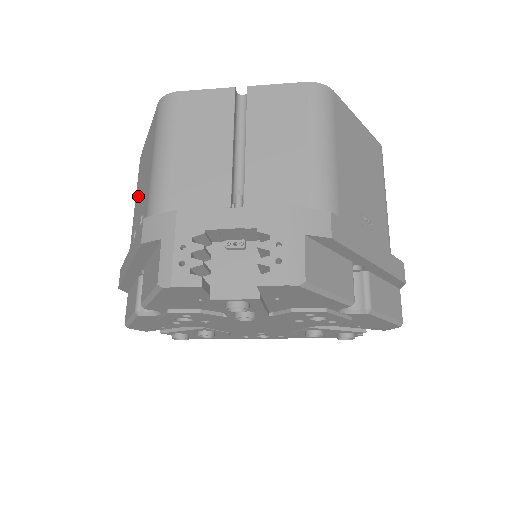
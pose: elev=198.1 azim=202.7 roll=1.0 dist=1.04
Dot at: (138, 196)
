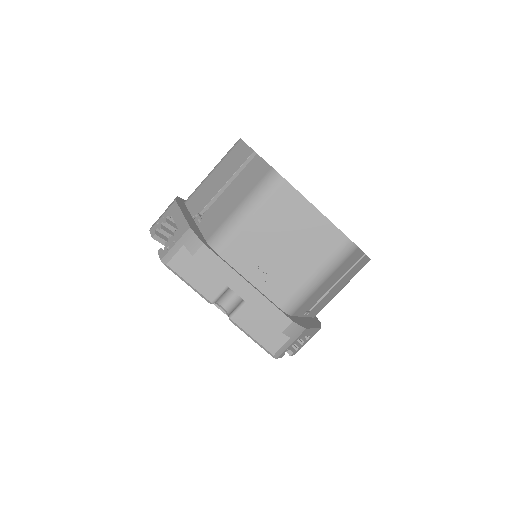
Dot at: occluded
